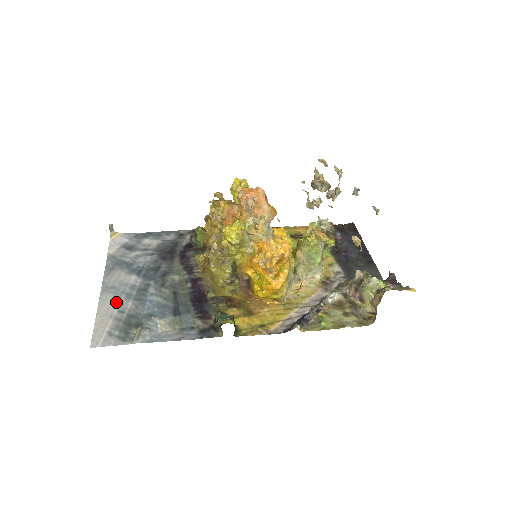
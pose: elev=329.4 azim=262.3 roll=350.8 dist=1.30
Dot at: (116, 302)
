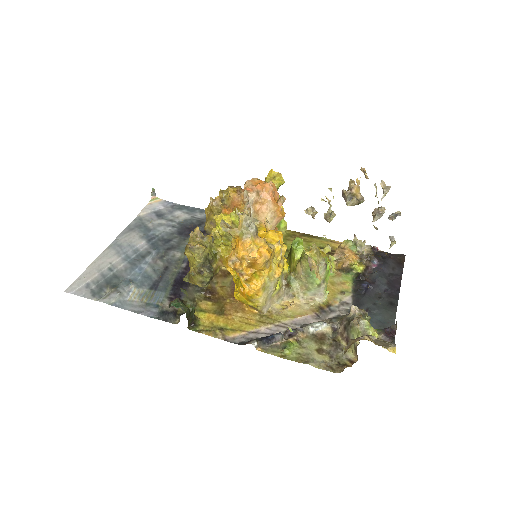
Dot at: (113, 259)
